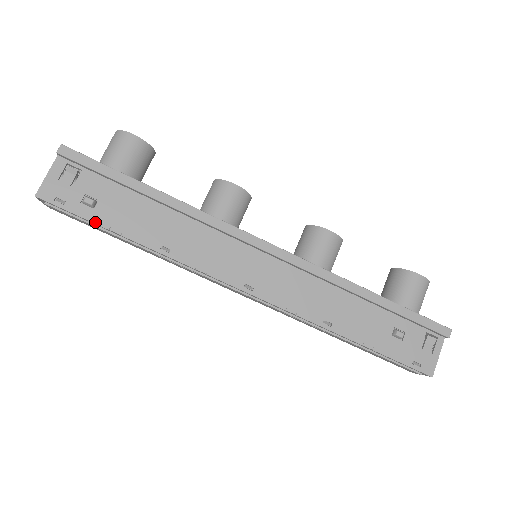
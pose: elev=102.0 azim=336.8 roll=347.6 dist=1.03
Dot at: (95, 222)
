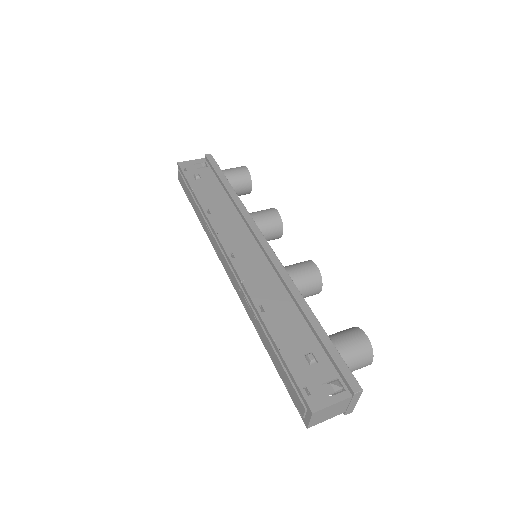
Dot at: (190, 184)
